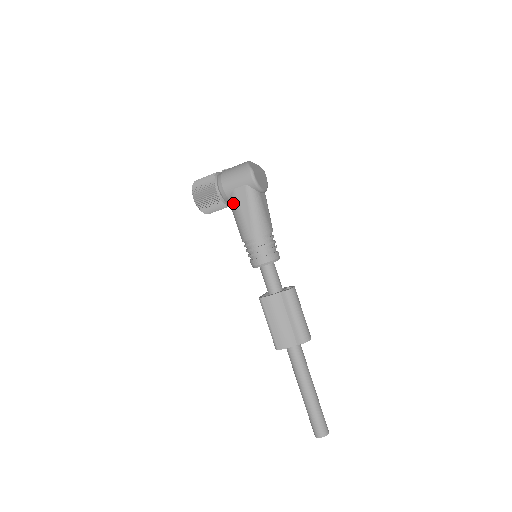
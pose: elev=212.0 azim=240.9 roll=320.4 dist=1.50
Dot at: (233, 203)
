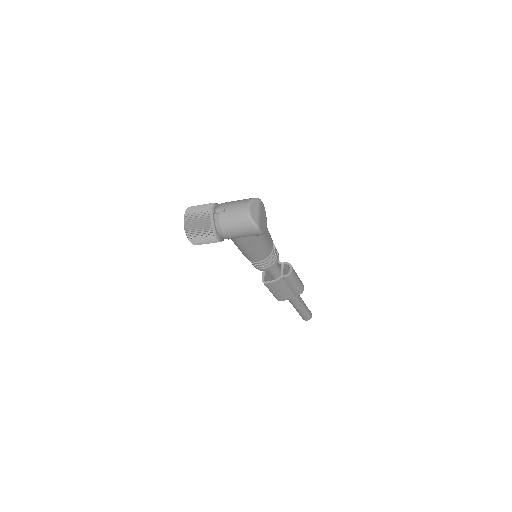
Dot at: (236, 243)
